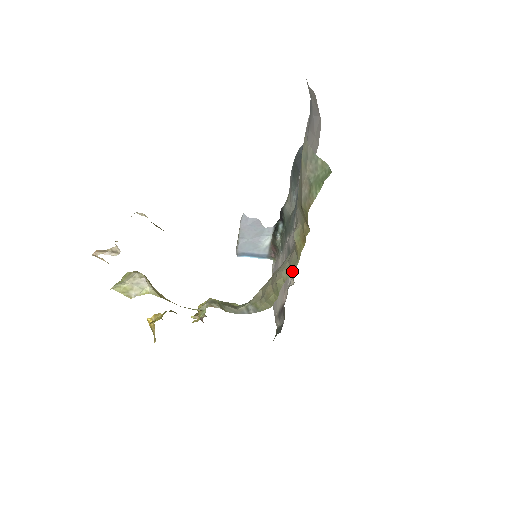
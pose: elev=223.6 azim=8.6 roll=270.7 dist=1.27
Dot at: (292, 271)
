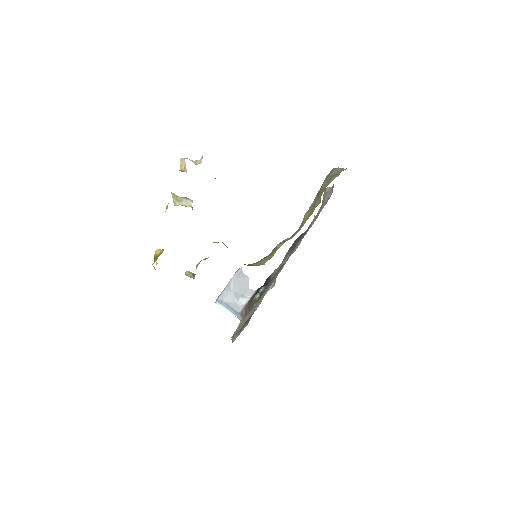
Dot at: occluded
